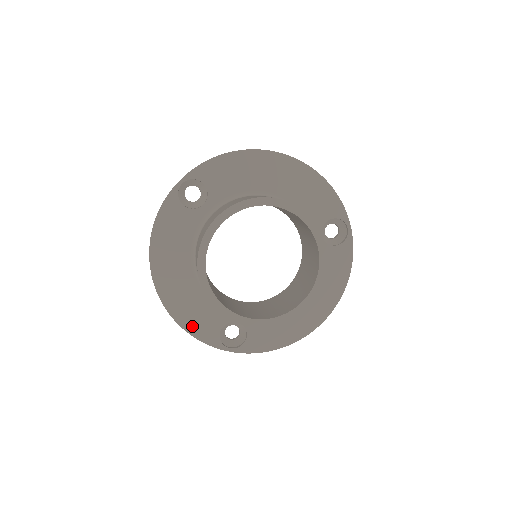
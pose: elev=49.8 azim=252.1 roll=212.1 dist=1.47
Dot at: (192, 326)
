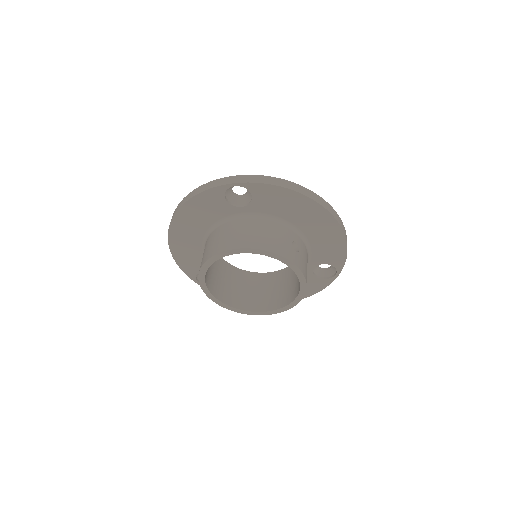
Dot at: (181, 261)
